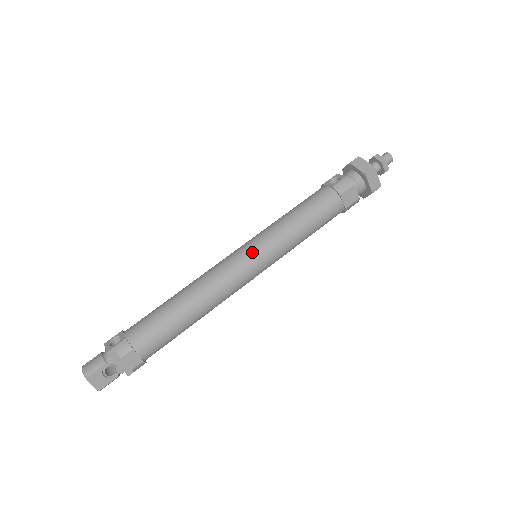
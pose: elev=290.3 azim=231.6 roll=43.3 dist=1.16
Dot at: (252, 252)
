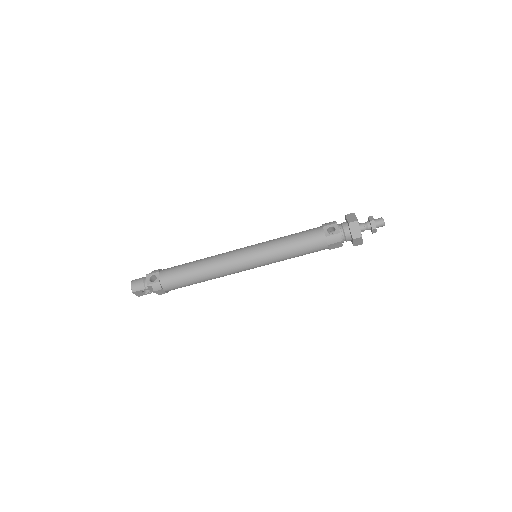
Dot at: (252, 260)
